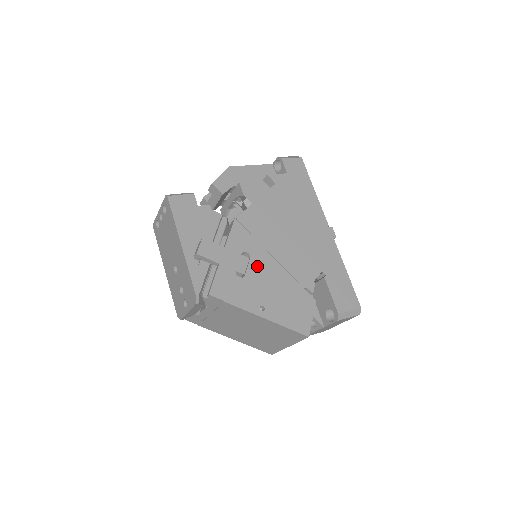
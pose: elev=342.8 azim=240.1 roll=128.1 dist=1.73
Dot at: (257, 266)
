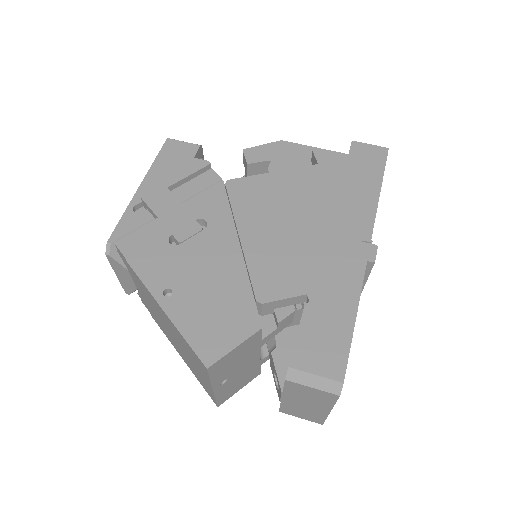
Dot at: (206, 242)
